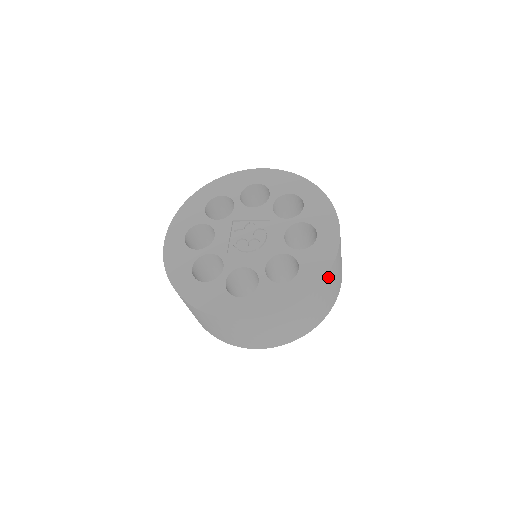
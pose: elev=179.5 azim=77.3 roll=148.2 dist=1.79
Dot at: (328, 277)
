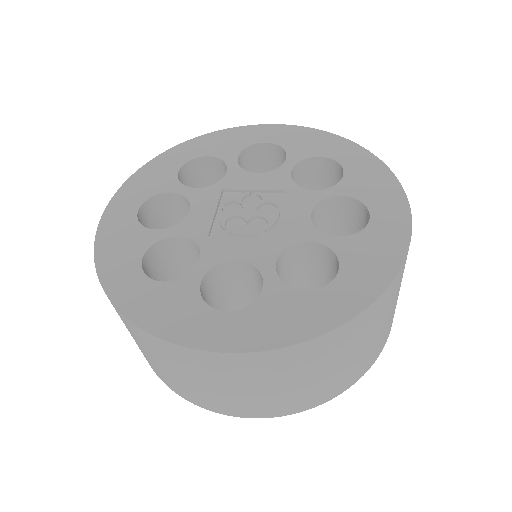
Dot at: (393, 286)
